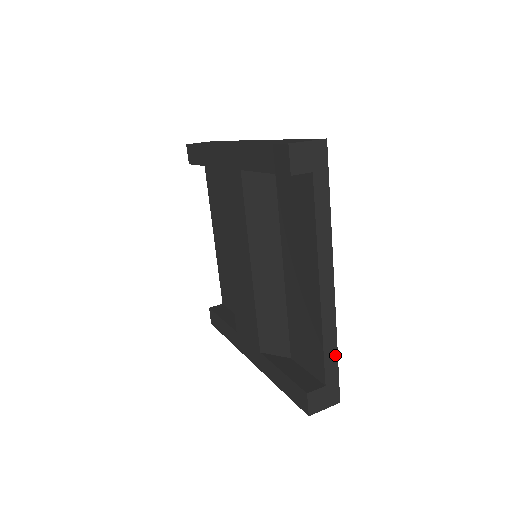
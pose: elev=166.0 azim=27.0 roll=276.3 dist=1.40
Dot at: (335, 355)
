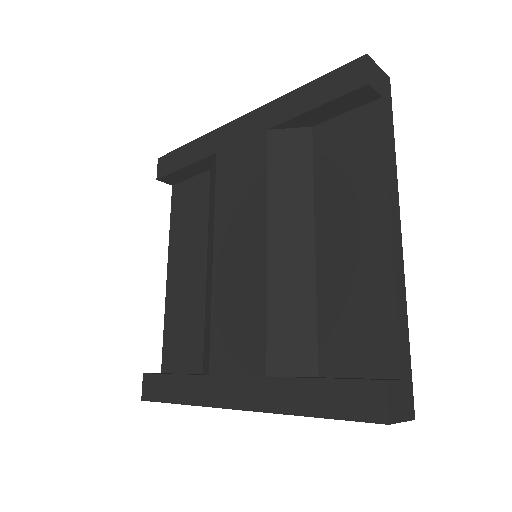
Dot at: (407, 335)
